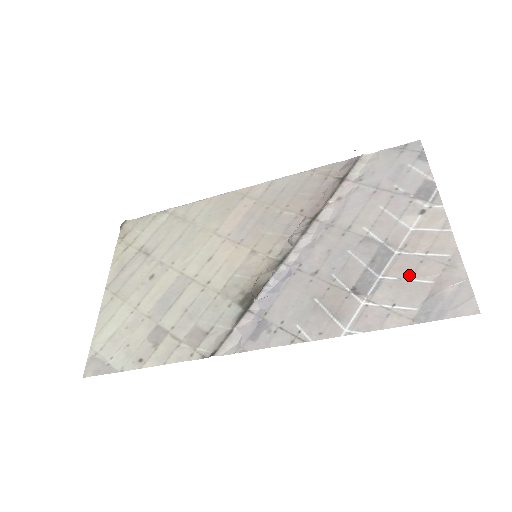
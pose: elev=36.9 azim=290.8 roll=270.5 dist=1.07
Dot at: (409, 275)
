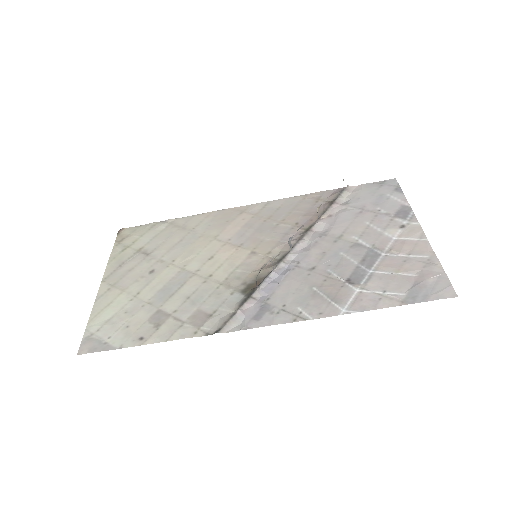
Dot at: (396, 270)
